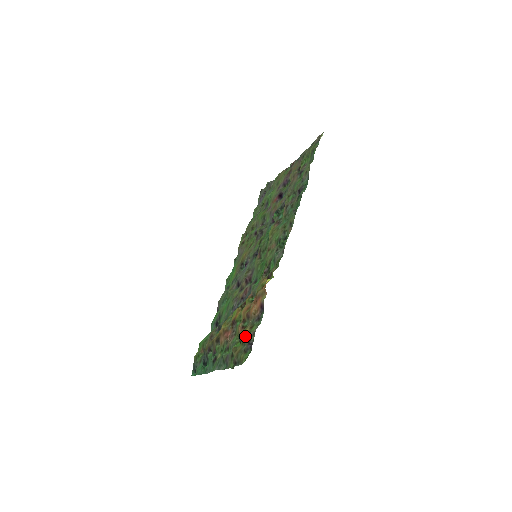
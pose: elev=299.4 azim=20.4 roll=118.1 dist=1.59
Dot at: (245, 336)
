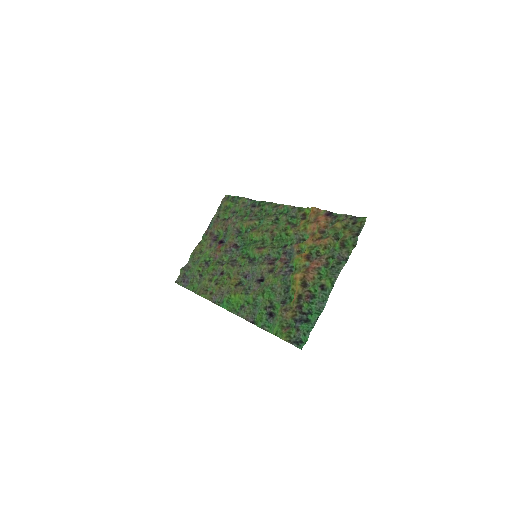
Dot at: (343, 222)
